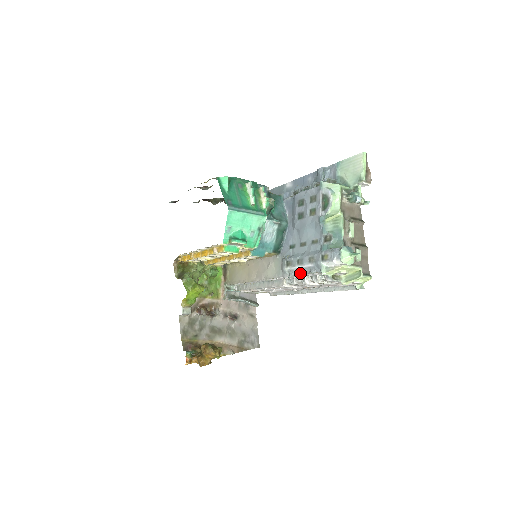
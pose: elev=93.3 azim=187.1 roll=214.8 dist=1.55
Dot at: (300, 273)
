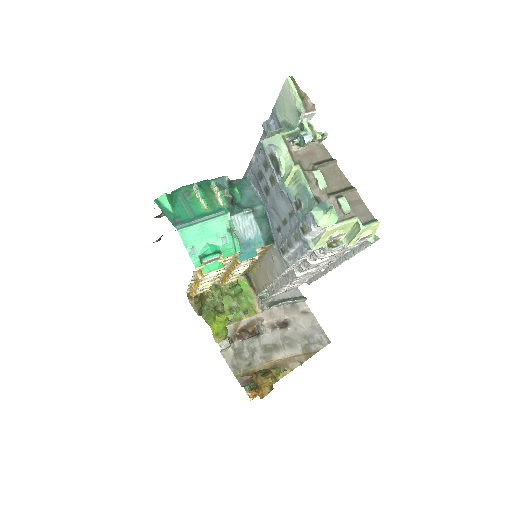
Dot at: (296, 257)
